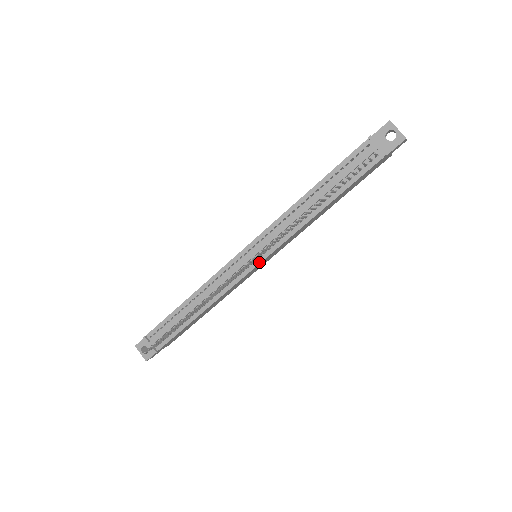
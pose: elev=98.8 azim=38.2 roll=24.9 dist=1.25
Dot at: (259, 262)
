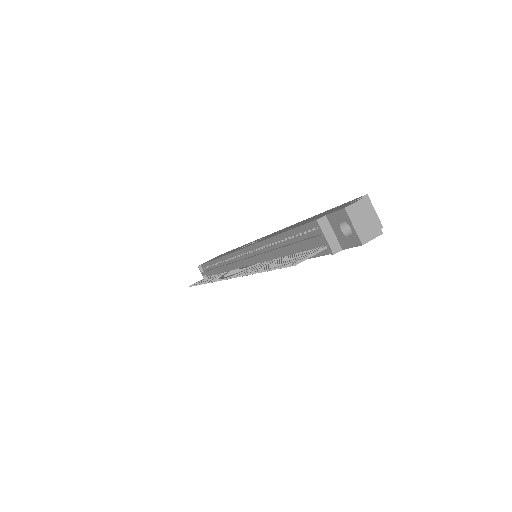
Dot at: occluded
